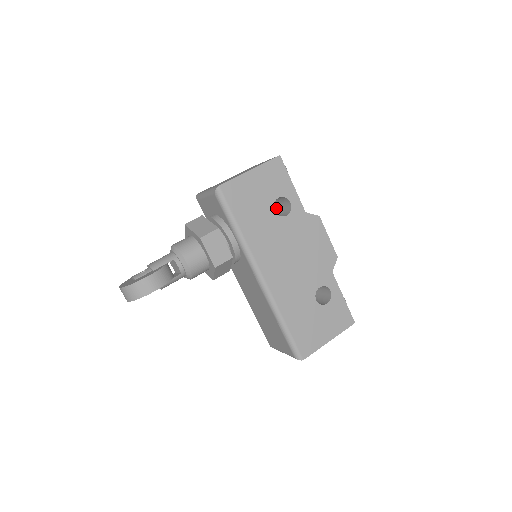
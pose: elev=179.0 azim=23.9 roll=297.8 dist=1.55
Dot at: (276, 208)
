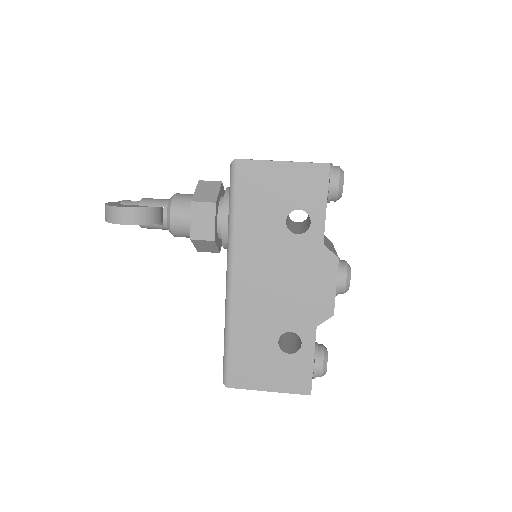
Dot at: occluded
